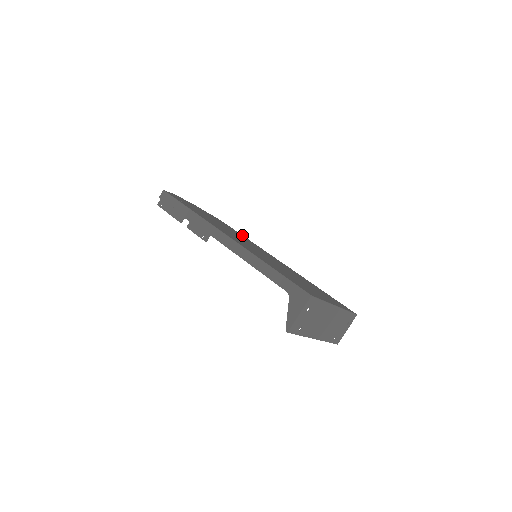
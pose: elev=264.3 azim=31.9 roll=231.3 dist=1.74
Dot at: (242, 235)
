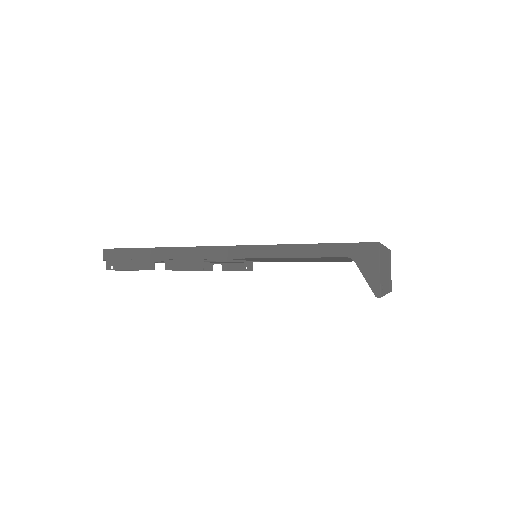
Dot at: occluded
